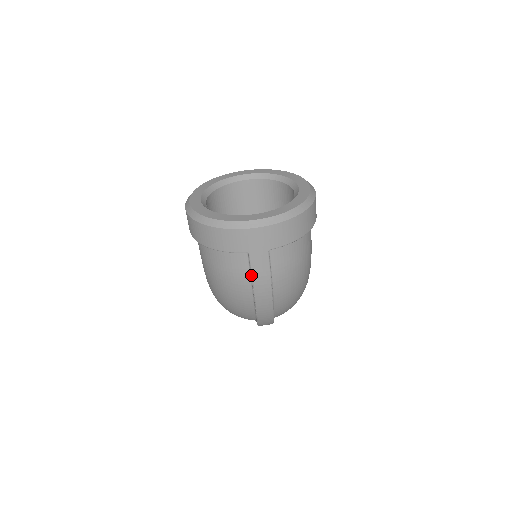
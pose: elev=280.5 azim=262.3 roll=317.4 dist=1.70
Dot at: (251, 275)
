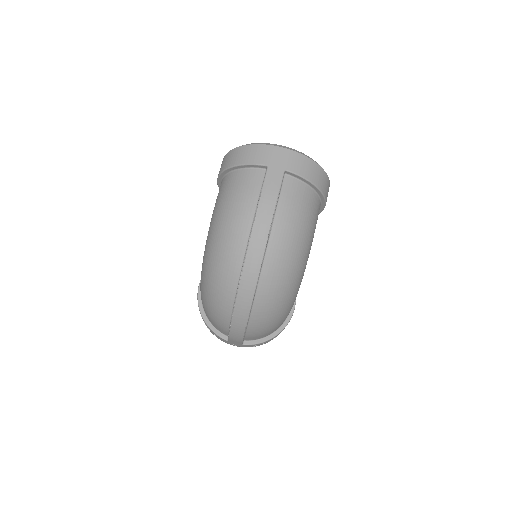
Dot at: (262, 187)
